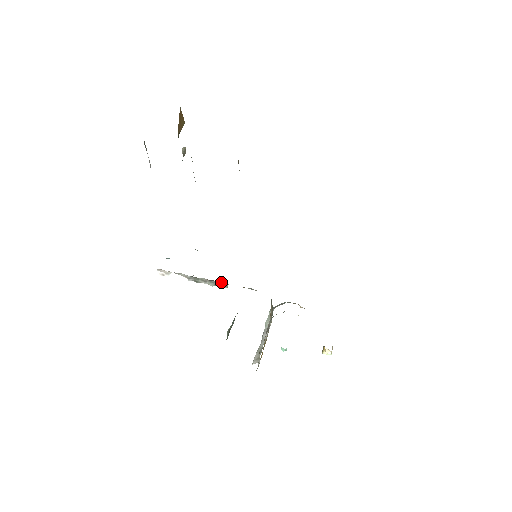
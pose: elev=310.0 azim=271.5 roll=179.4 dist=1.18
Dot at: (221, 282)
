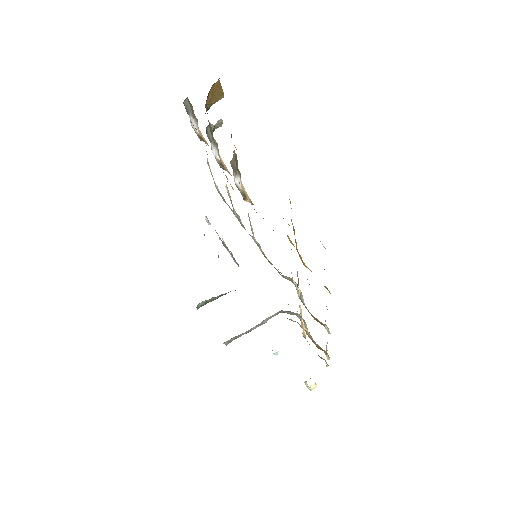
Dot at: occluded
